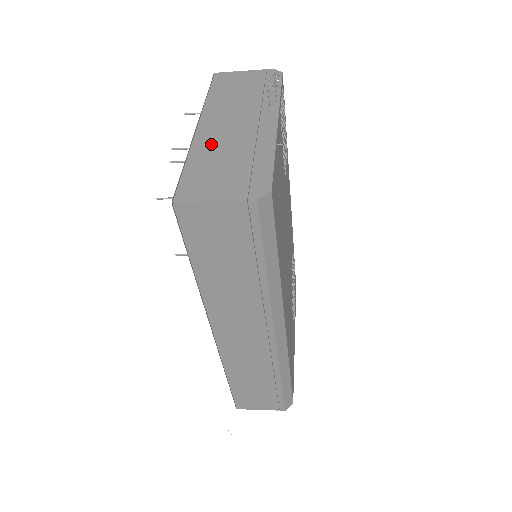
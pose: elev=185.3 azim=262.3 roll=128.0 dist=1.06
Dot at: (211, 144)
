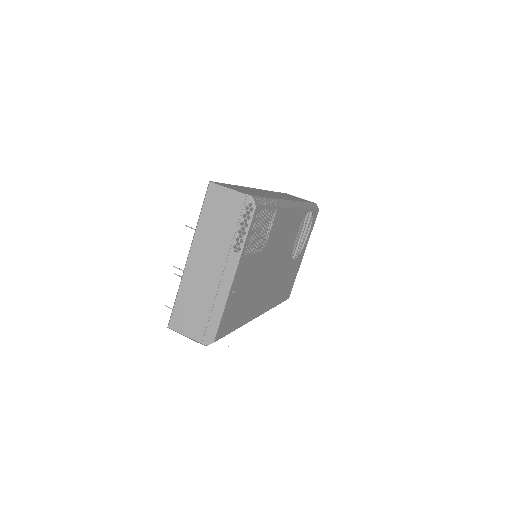
Dot at: (193, 282)
